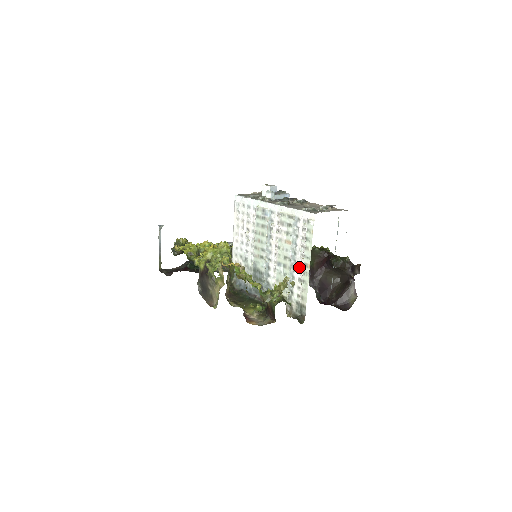
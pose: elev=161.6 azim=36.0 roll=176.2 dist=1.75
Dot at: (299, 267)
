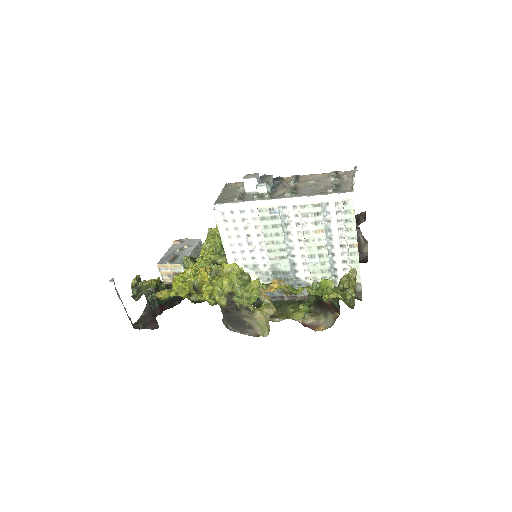
Dot at: (341, 250)
